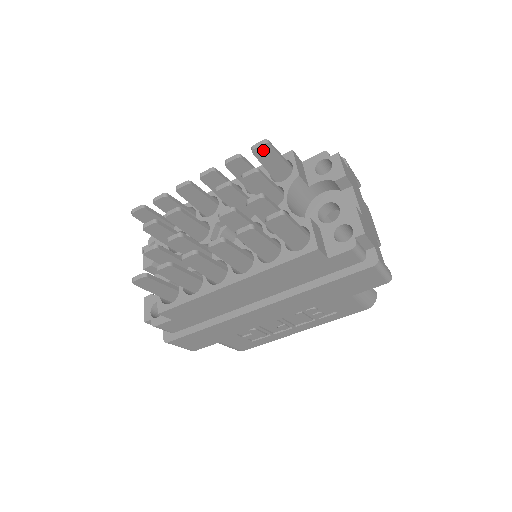
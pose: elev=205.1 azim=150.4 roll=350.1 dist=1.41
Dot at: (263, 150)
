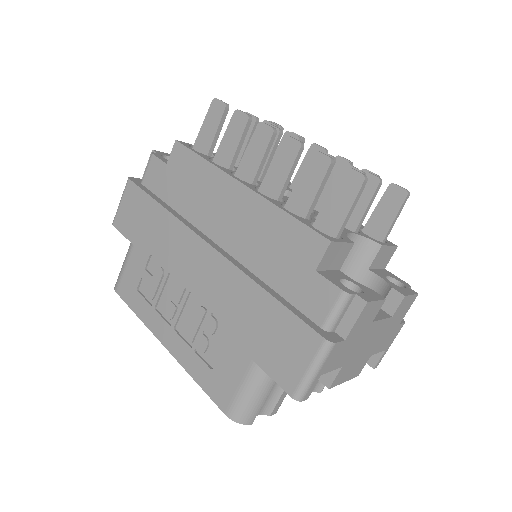
Dot at: (396, 194)
